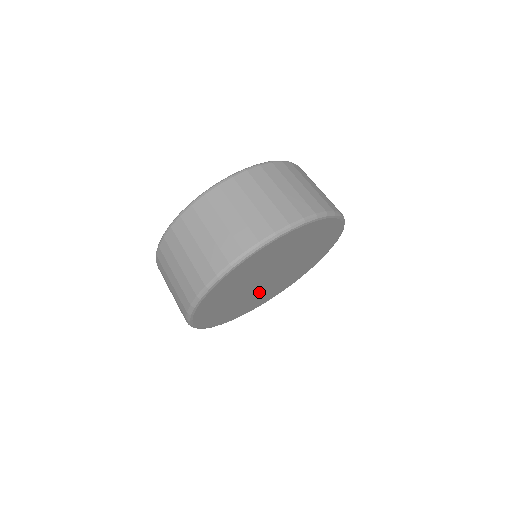
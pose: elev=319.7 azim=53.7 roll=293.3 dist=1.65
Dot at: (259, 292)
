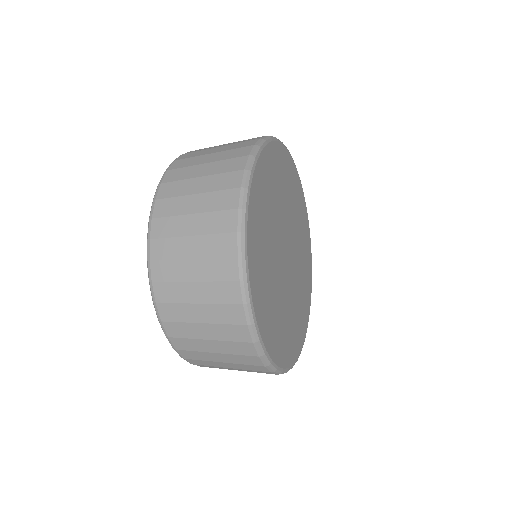
Dot at: (284, 295)
